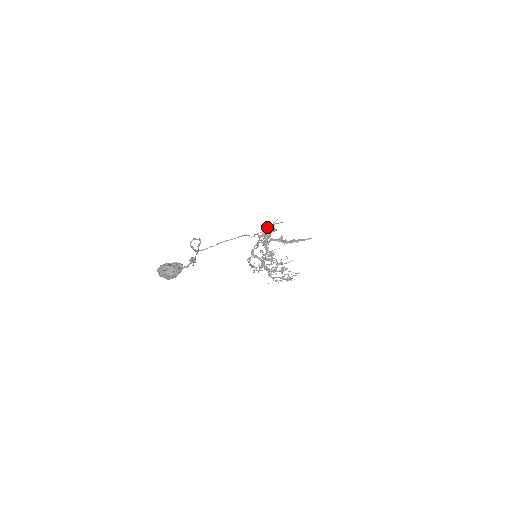
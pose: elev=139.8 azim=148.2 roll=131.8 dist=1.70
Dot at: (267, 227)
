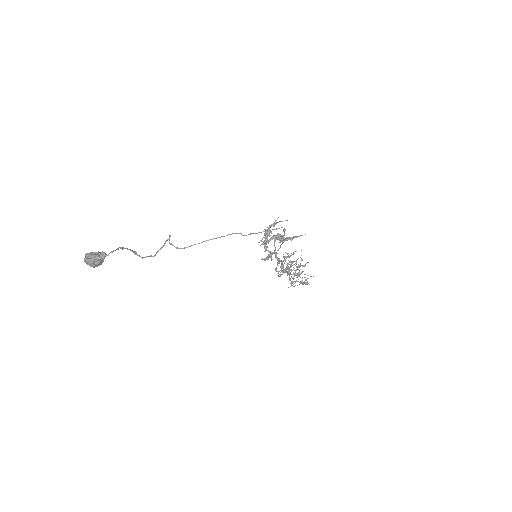
Dot at: (270, 226)
